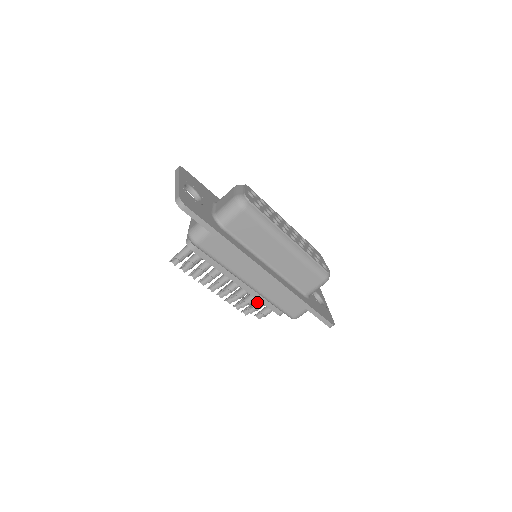
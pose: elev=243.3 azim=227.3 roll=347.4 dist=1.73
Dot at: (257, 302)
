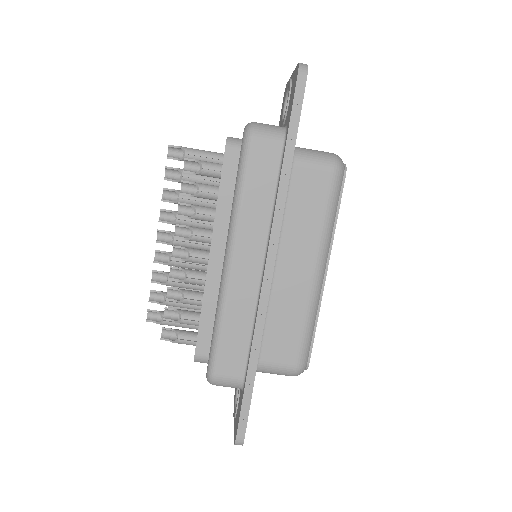
Dot at: (191, 311)
